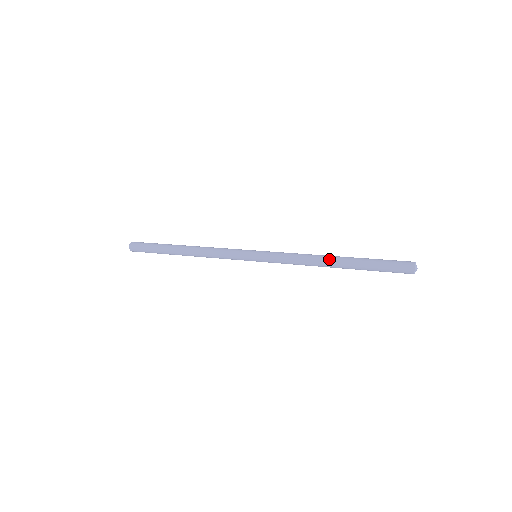
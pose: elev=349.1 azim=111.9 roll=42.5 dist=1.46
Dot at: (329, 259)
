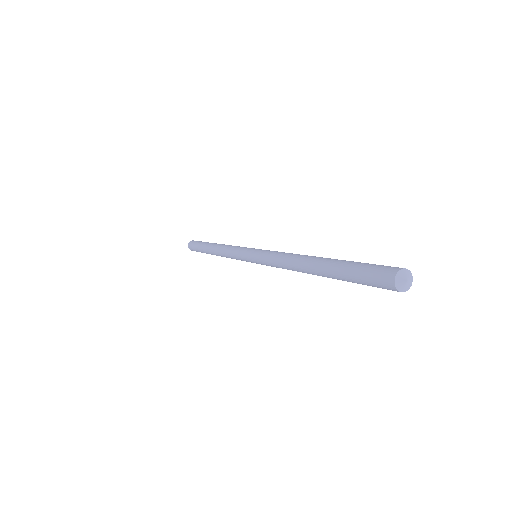
Dot at: (307, 257)
